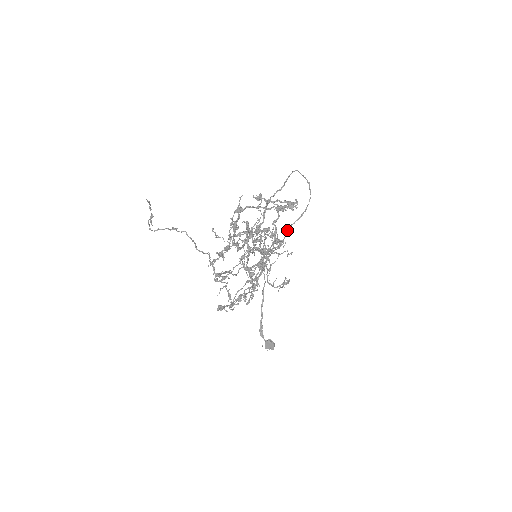
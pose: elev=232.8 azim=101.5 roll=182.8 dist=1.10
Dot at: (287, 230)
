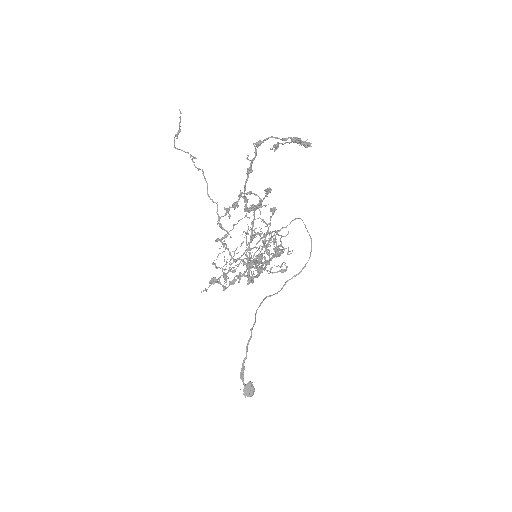
Dot at: (284, 284)
